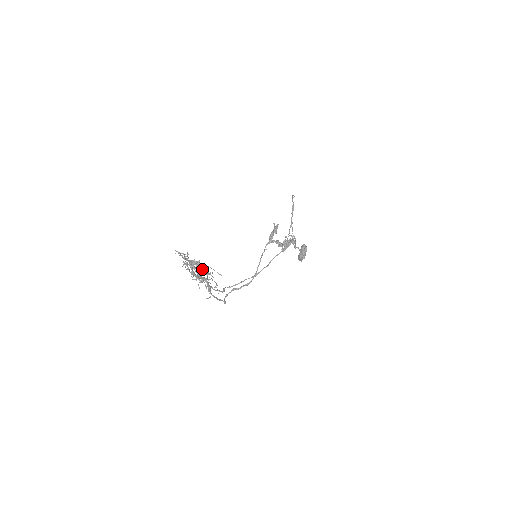
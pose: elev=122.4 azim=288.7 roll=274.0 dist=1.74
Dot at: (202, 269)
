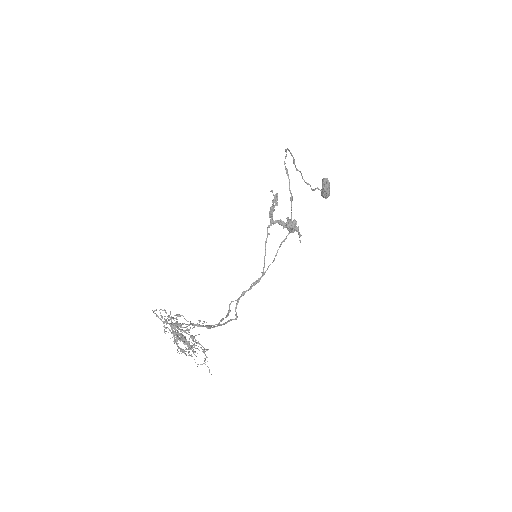
Dot at: (184, 340)
